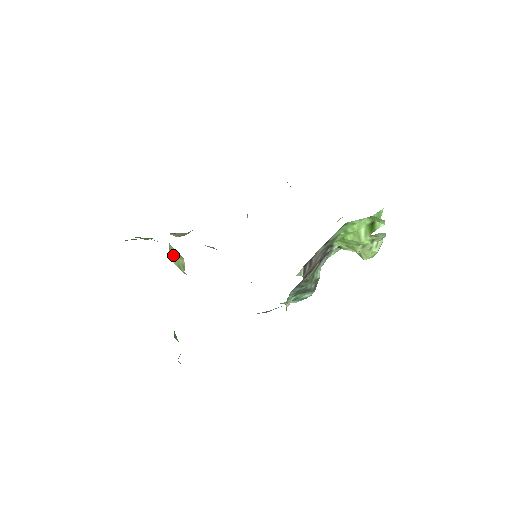
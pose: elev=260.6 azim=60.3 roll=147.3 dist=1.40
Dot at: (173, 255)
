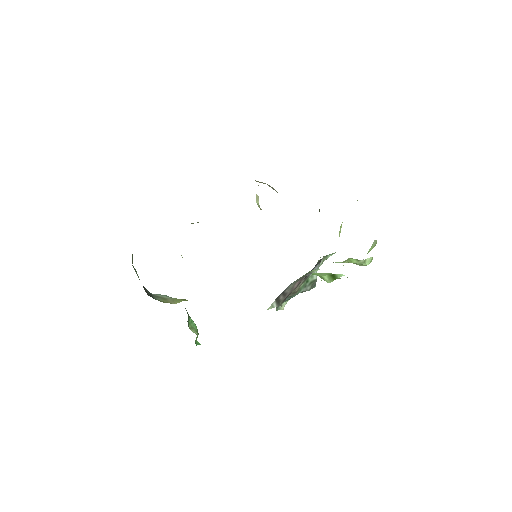
Dot at: occluded
